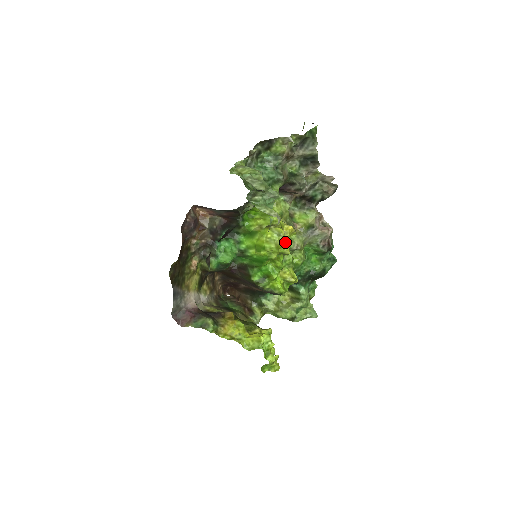
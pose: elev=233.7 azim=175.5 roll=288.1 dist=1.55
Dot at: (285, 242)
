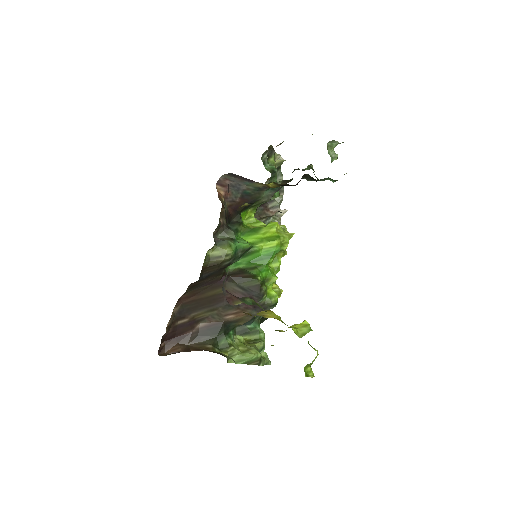
Dot at: occluded
